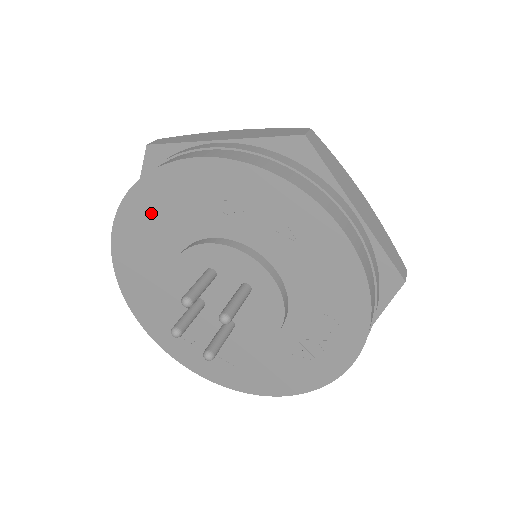
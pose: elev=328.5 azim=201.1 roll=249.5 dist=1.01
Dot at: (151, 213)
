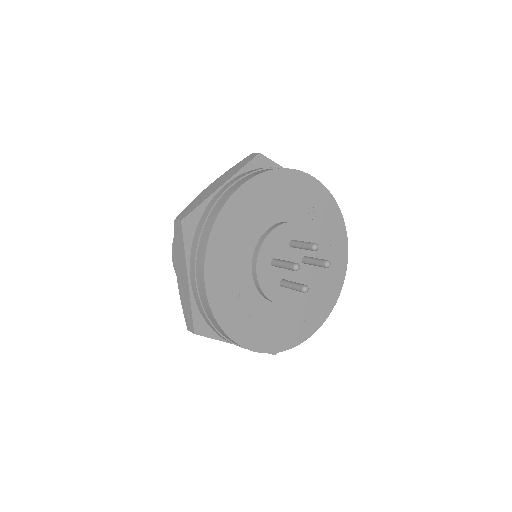
Dot at: (272, 191)
